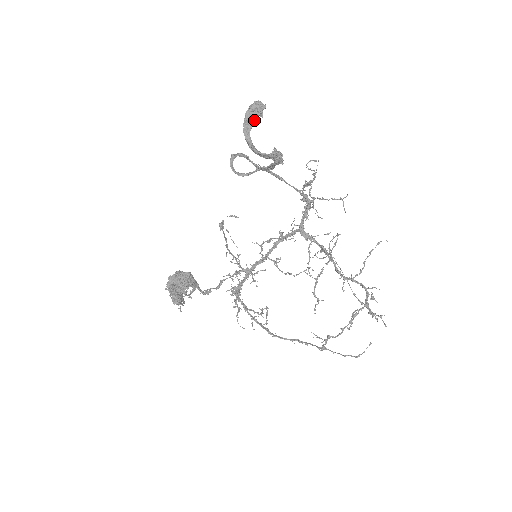
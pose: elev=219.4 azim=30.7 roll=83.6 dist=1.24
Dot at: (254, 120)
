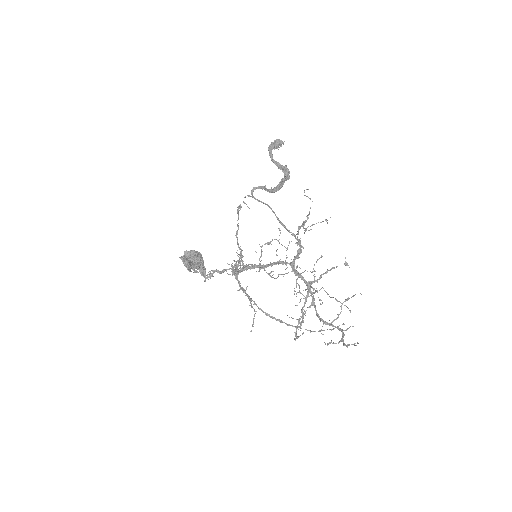
Dot at: (276, 146)
